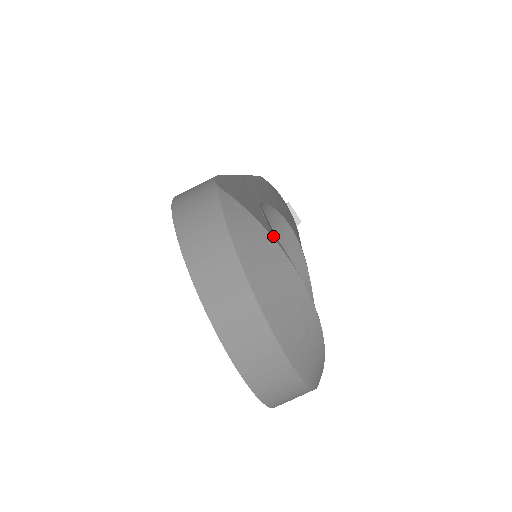
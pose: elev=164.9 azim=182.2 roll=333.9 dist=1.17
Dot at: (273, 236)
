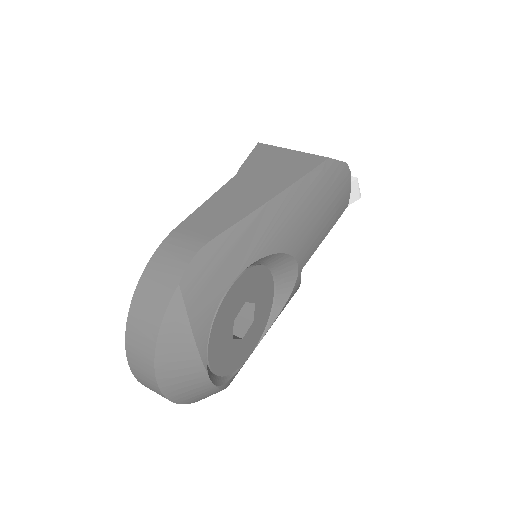
Dot at: (201, 344)
